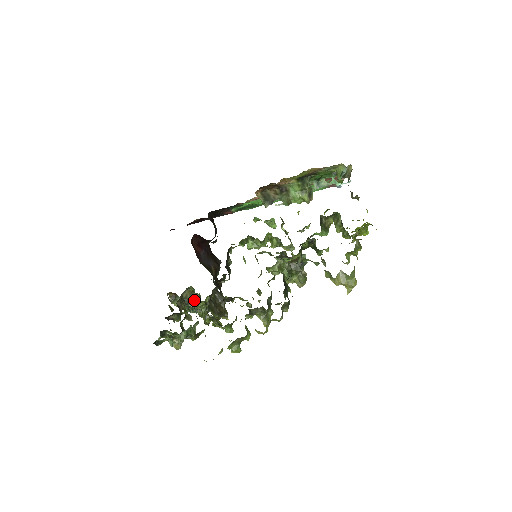
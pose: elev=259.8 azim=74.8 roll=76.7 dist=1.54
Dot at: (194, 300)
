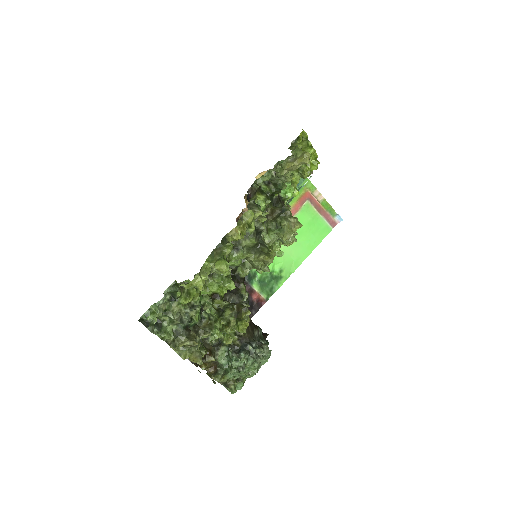
Dot at: (222, 339)
